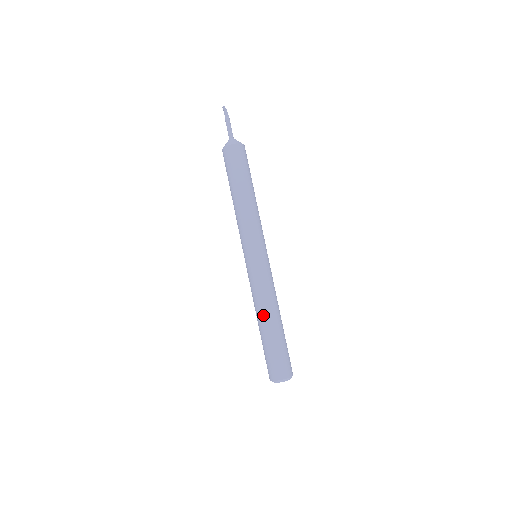
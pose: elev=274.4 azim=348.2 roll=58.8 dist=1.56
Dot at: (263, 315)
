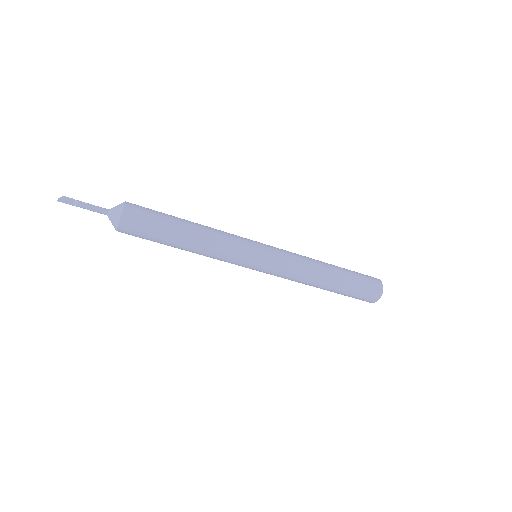
Dot at: (315, 286)
